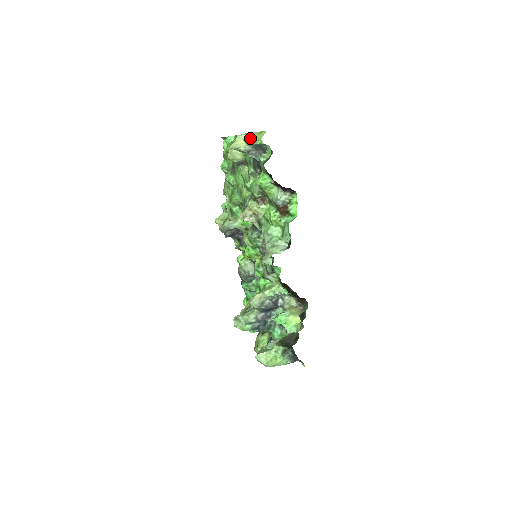
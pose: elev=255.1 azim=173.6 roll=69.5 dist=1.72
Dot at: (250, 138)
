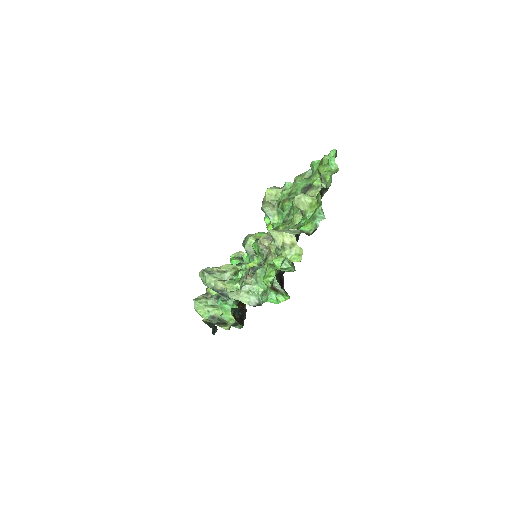
Dot at: (287, 248)
